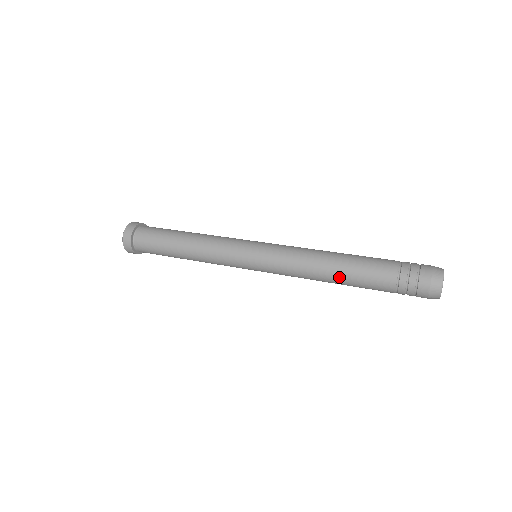
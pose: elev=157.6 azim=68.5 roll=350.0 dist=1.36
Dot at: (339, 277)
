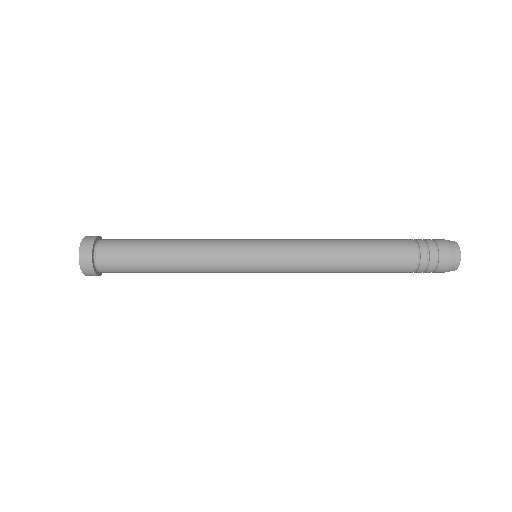
Dot at: (358, 264)
